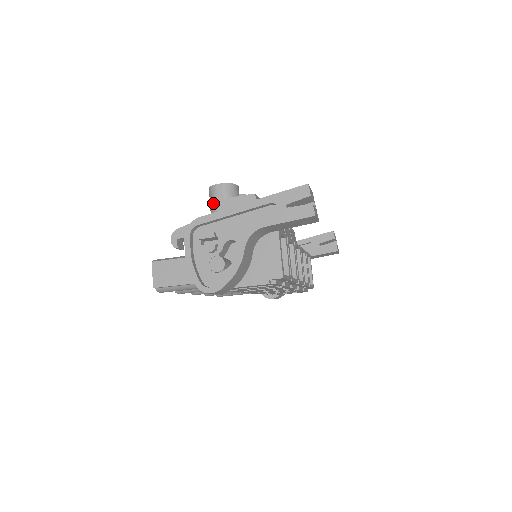
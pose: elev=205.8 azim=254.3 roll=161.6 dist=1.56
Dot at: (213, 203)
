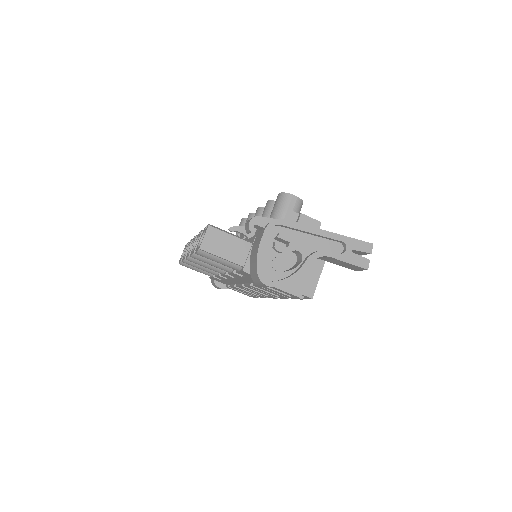
Dot at: (283, 208)
